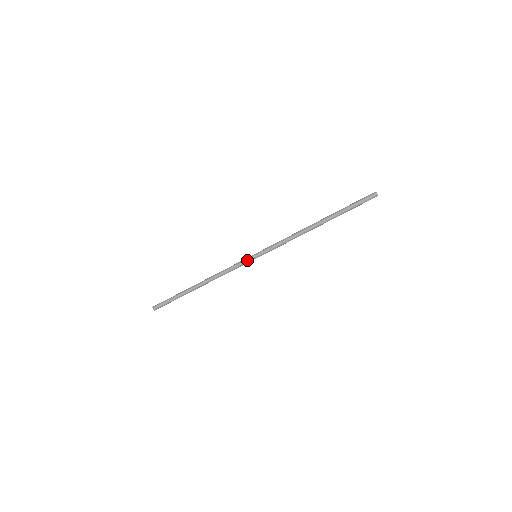
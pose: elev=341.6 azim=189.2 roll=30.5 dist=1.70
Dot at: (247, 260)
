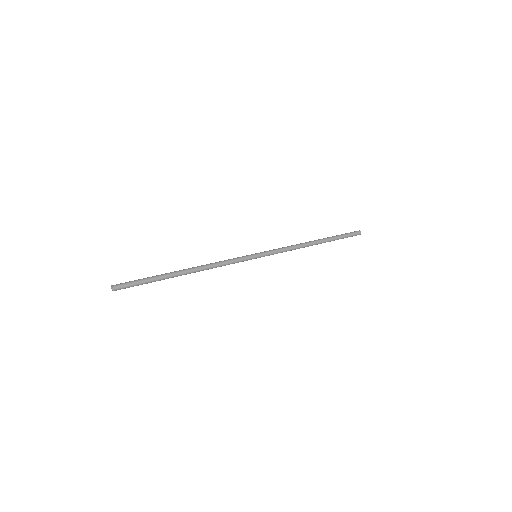
Dot at: (247, 256)
